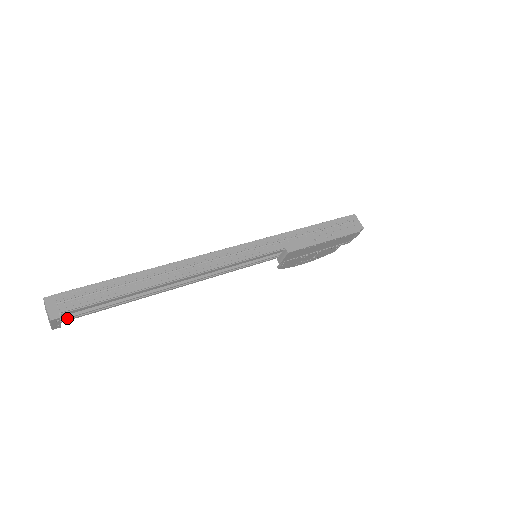
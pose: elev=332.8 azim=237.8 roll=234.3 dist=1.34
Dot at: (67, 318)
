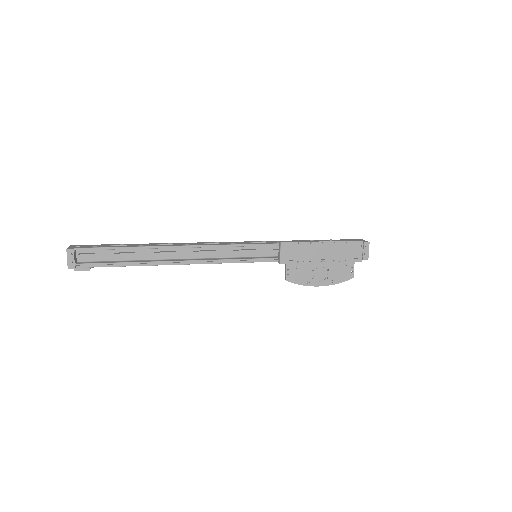
Dot at: (82, 265)
